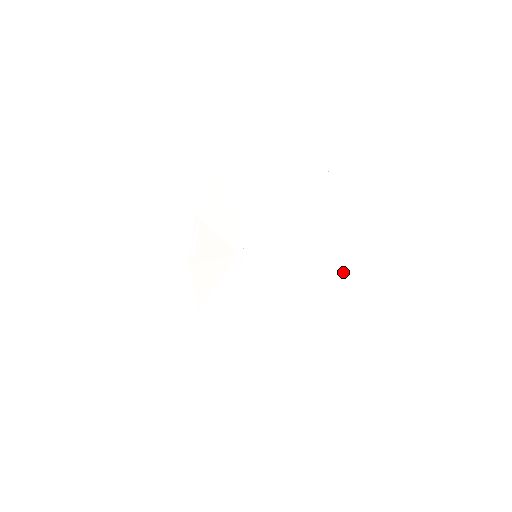
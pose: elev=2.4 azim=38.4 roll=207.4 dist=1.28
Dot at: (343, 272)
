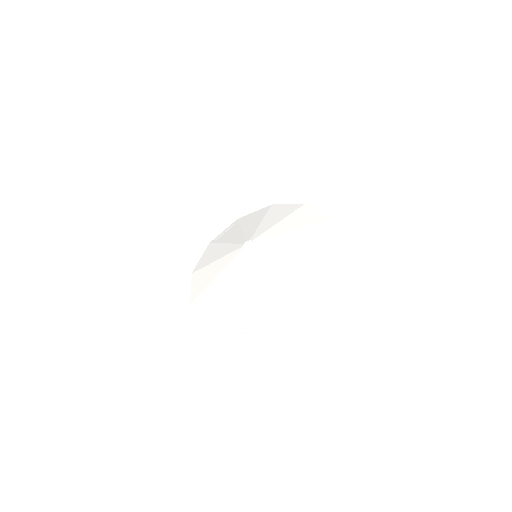
Dot at: (301, 291)
